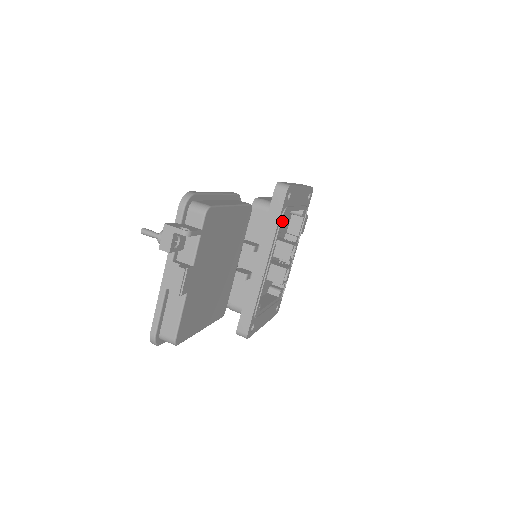
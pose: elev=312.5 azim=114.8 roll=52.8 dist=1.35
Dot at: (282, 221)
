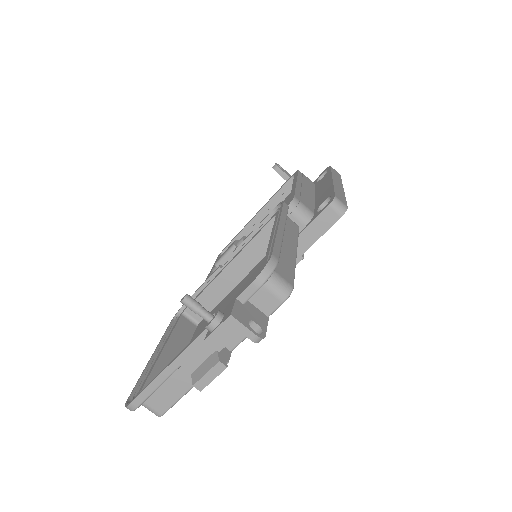
Dot at: occluded
